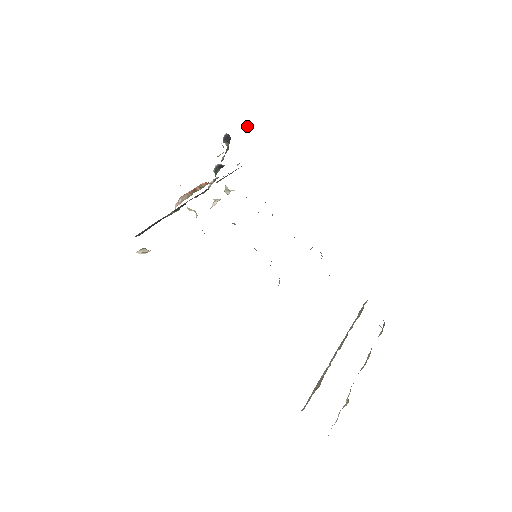
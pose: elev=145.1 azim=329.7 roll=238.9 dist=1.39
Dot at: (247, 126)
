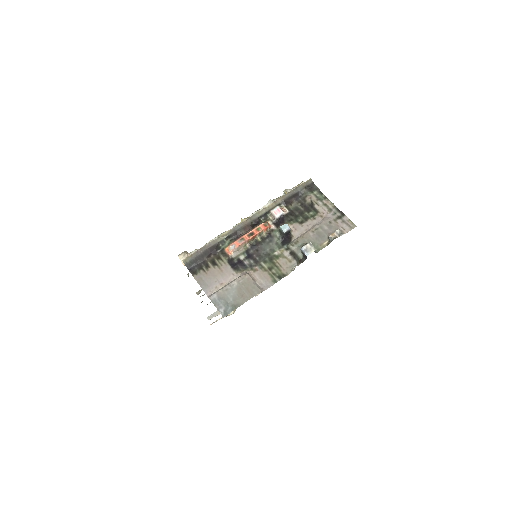
Dot at: (331, 239)
